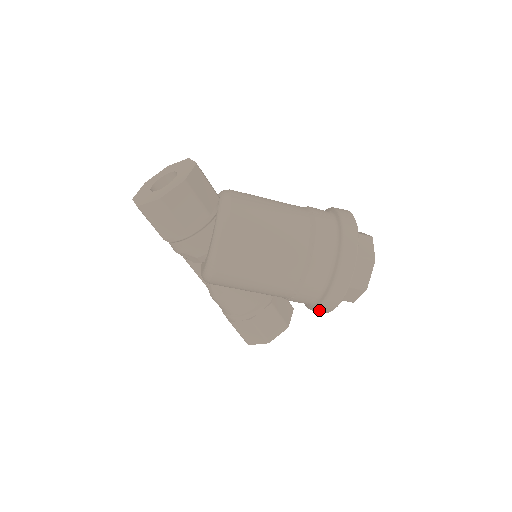
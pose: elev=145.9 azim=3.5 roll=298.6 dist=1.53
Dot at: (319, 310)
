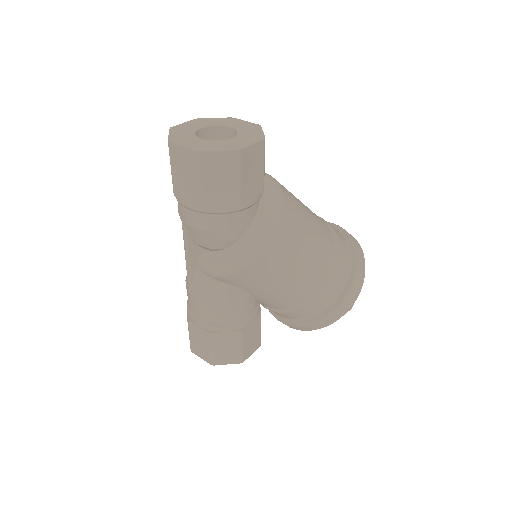
Dot at: (310, 326)
